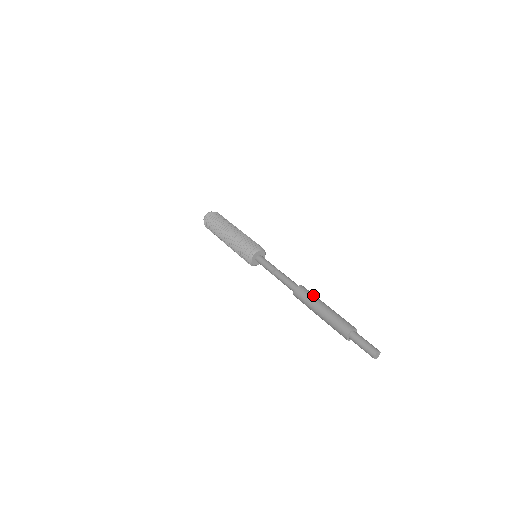
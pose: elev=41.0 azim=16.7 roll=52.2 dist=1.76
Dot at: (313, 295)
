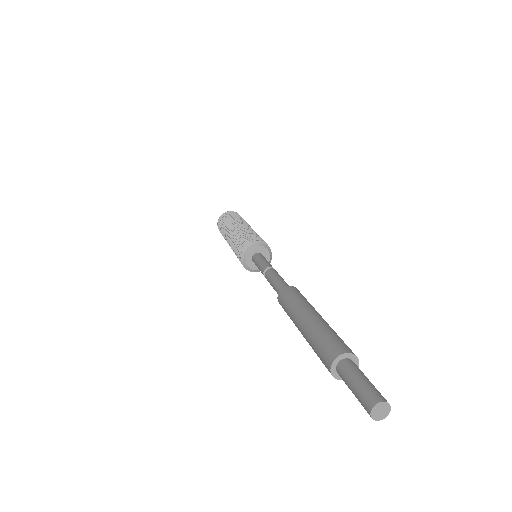
Dot at: (301, 299)
